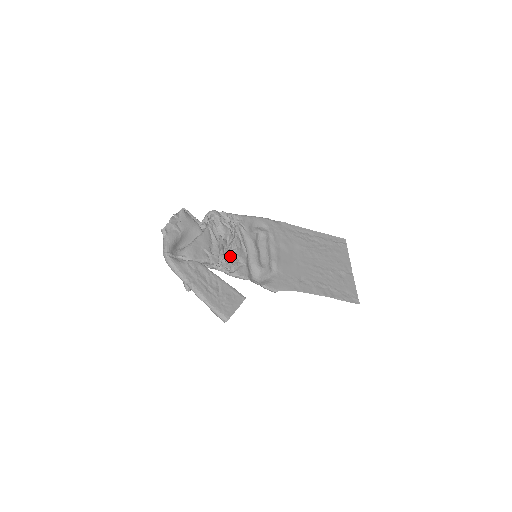
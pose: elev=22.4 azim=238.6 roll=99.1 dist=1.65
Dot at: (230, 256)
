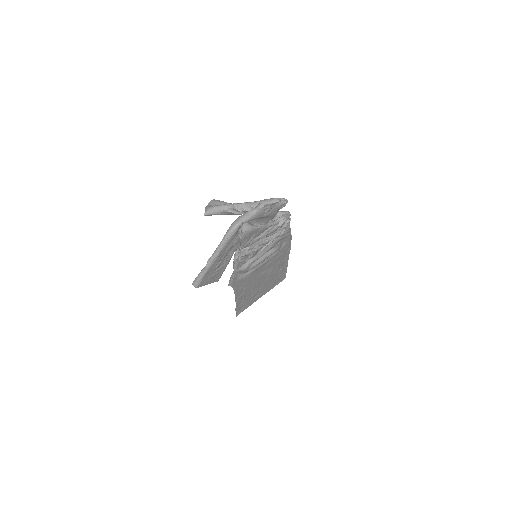
Dot at: occluded
